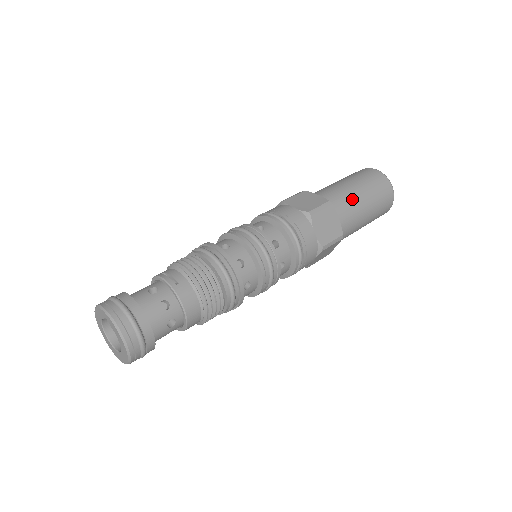
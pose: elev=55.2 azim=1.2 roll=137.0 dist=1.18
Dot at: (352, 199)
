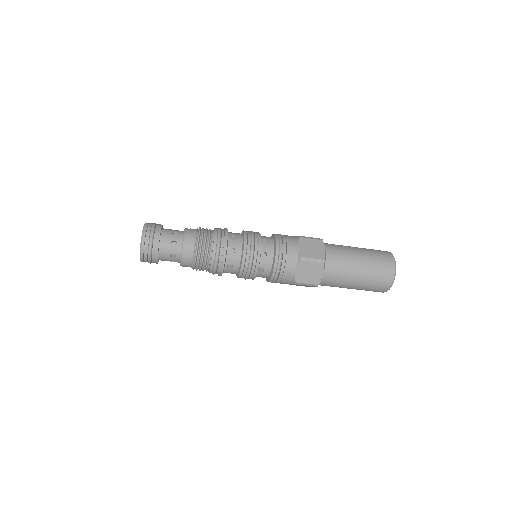
Dot at: (346, 249)
